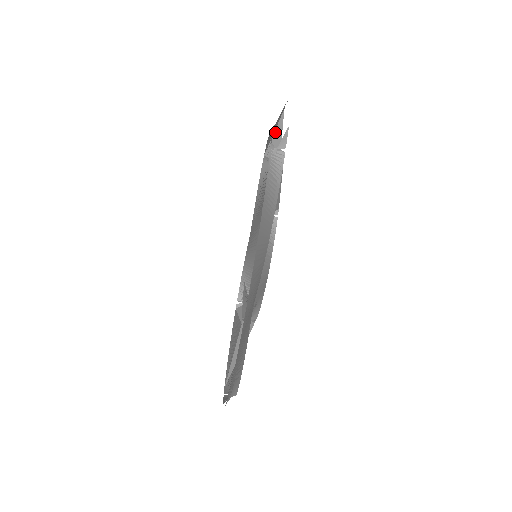
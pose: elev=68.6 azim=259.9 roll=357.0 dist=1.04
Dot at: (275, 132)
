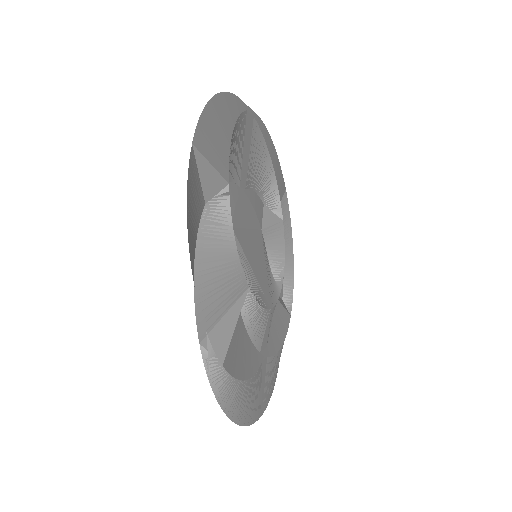
Dot at: (200, 174)
